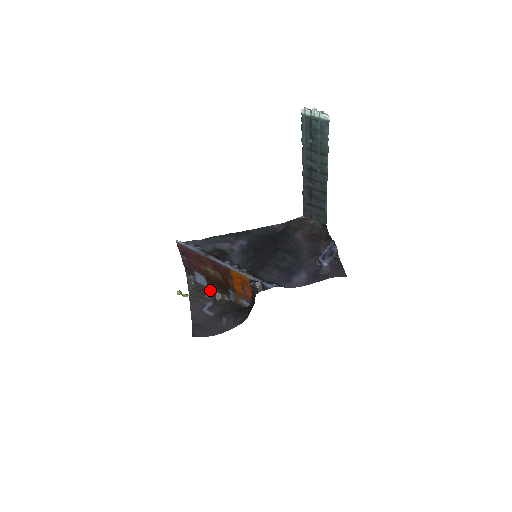
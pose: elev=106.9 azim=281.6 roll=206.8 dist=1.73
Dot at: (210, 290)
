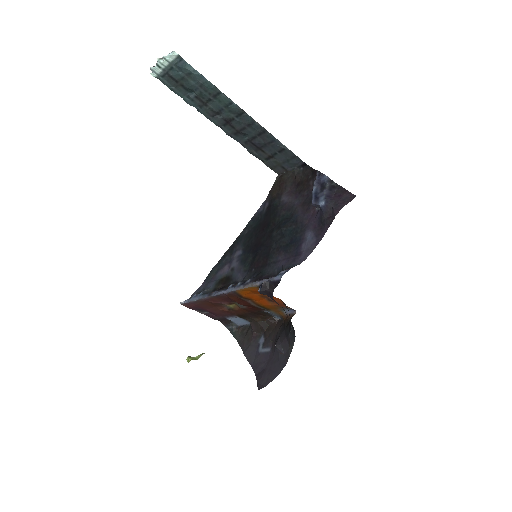
Dot at: (252, 325)
